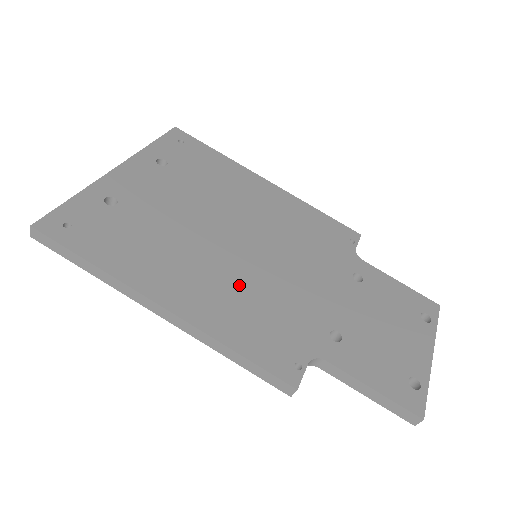
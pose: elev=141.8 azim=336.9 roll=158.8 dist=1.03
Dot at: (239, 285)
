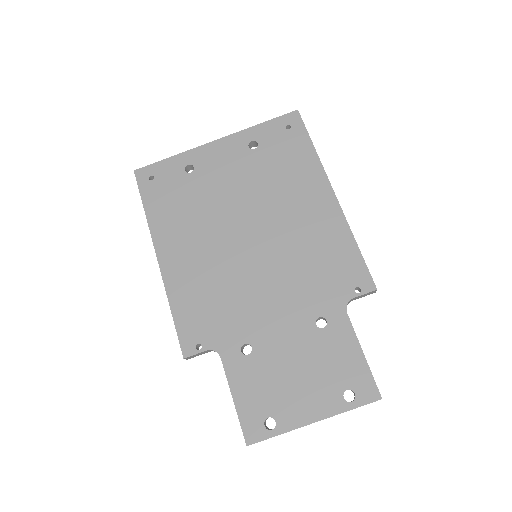
Dot at: (215, 271)
